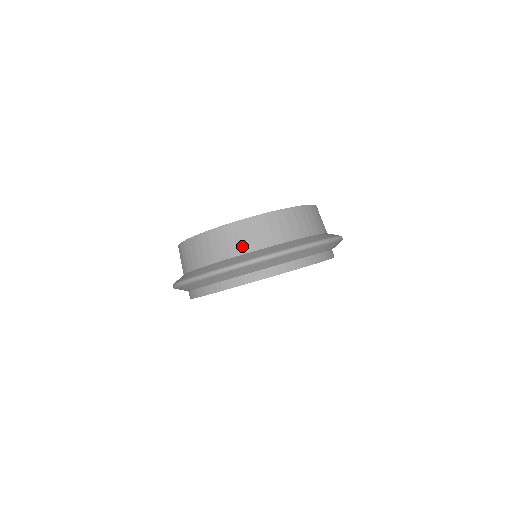
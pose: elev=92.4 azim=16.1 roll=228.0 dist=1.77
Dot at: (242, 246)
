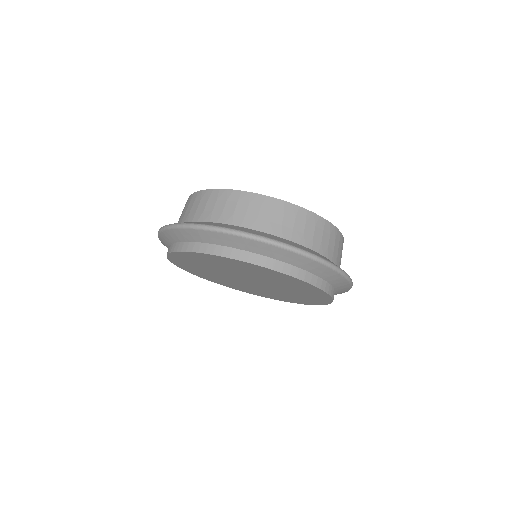
Dot at: (293, 233)
